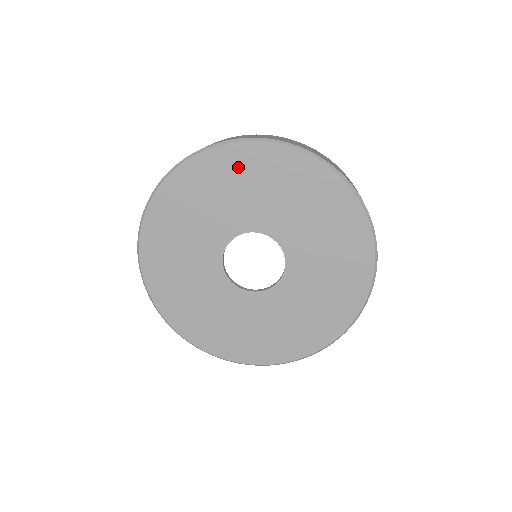
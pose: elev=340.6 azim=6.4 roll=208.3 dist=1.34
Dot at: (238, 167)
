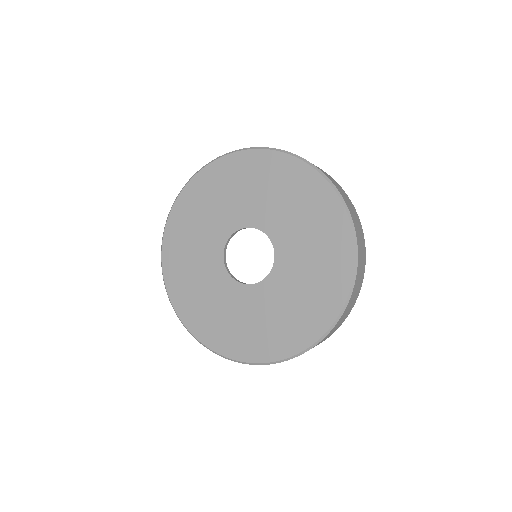
Dot at: (183, 224)
